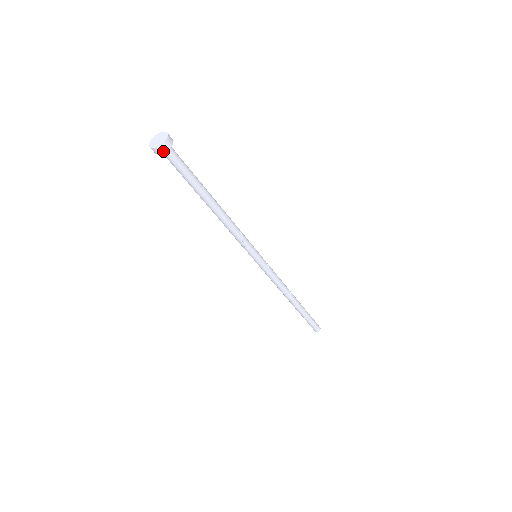
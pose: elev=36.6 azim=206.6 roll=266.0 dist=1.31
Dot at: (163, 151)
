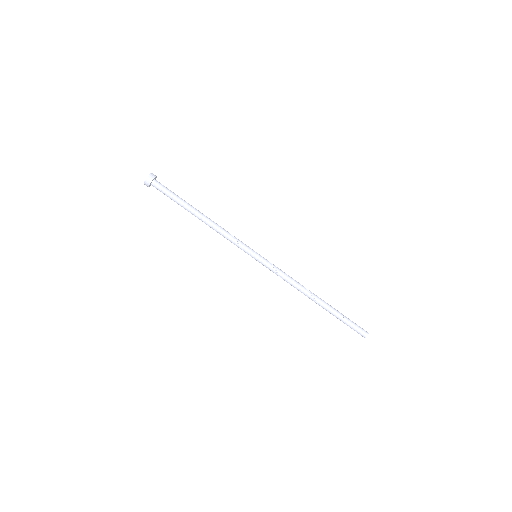
Dot at: (150, 180)
